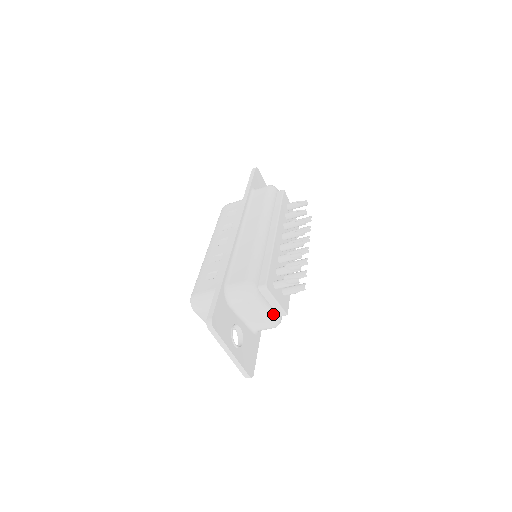
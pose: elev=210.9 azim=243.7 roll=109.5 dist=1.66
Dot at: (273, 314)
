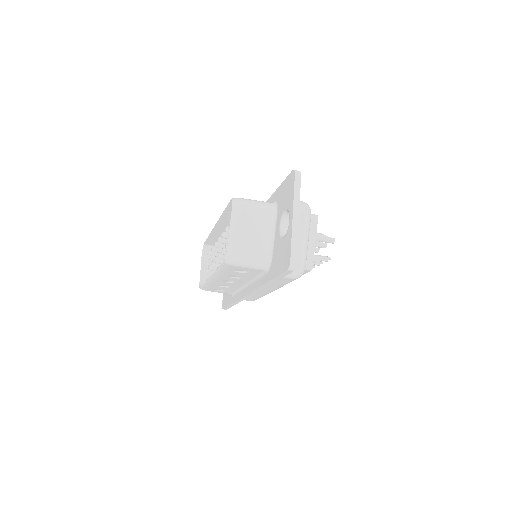
Dot at: (307, 253)
